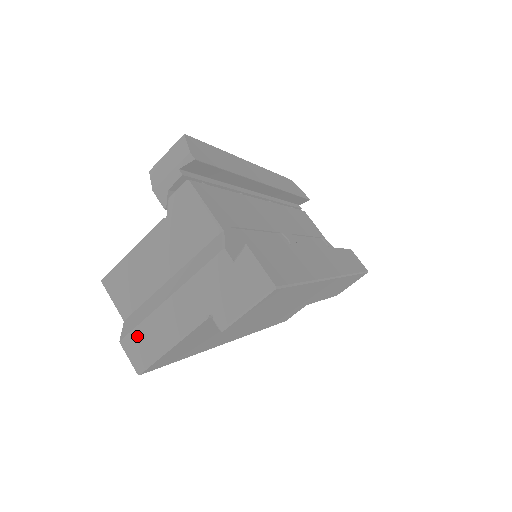
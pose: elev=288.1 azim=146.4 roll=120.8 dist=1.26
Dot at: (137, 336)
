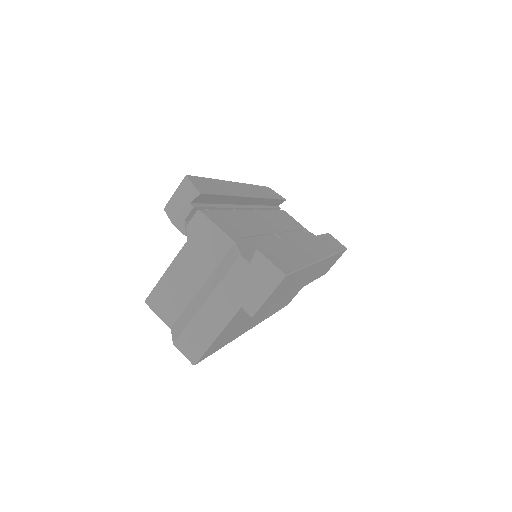
Dot at: (186, 336)
